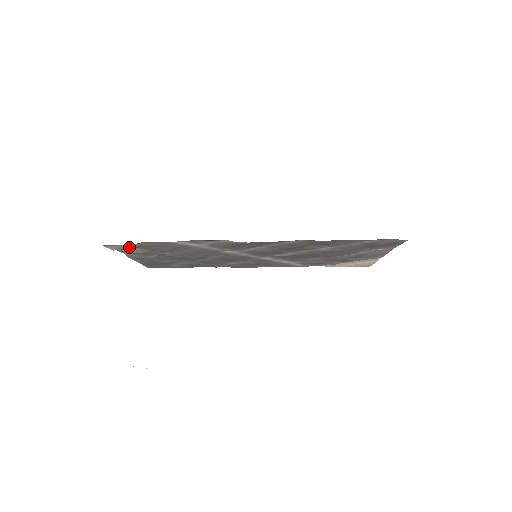
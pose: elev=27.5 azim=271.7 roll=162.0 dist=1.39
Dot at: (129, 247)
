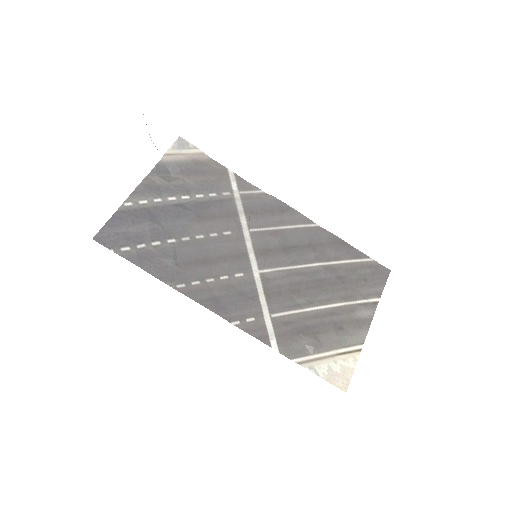
Dot at: (182, 160)
